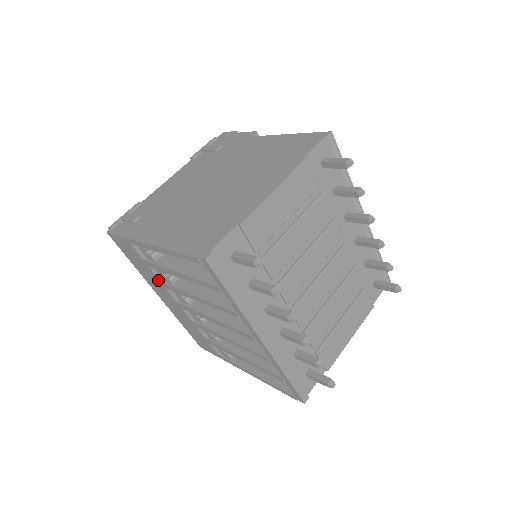
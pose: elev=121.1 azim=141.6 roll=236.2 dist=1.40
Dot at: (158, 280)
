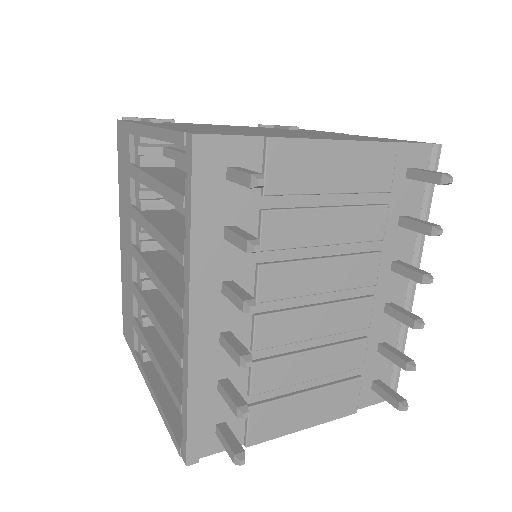
Dot at: (130, 202)
